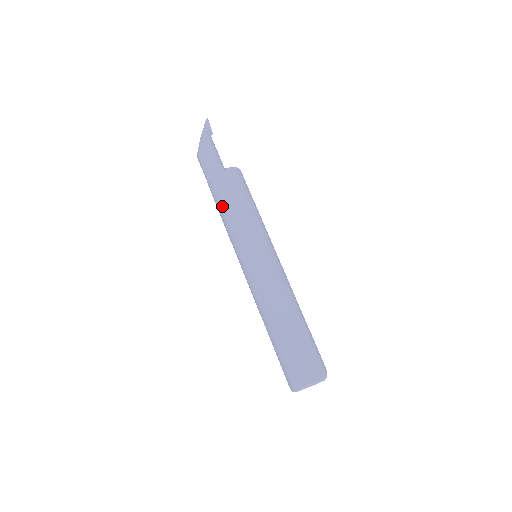
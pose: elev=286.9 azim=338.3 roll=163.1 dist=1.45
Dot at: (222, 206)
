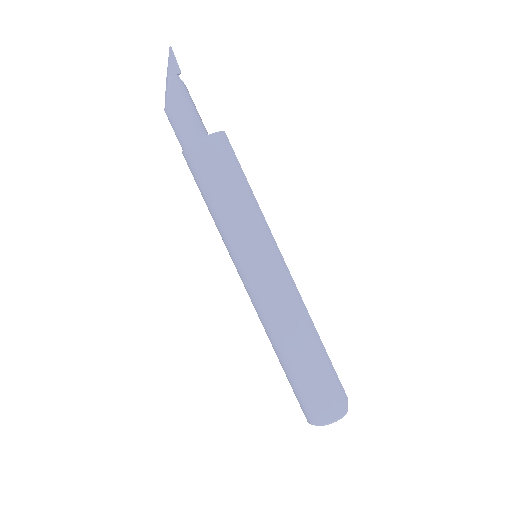
Dot at: (203, 194)
